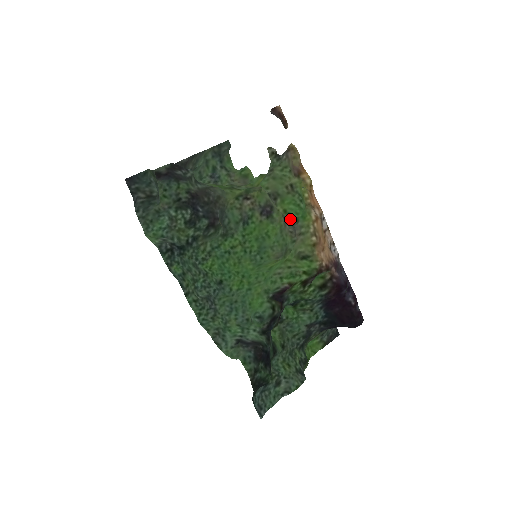
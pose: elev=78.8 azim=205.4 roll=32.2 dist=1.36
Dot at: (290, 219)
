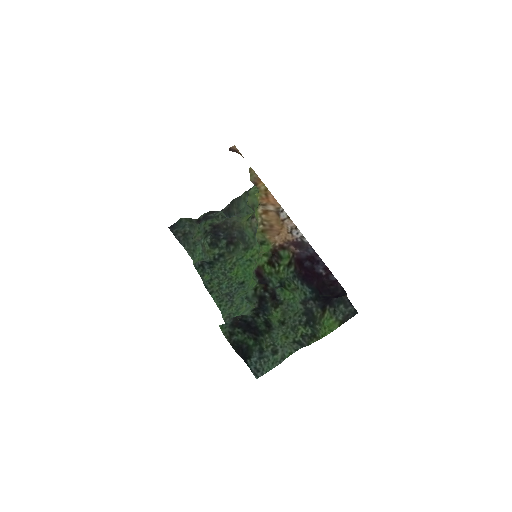
Dot at: occluded
